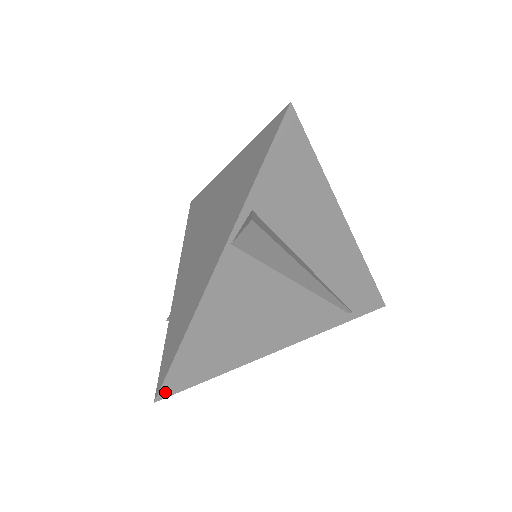
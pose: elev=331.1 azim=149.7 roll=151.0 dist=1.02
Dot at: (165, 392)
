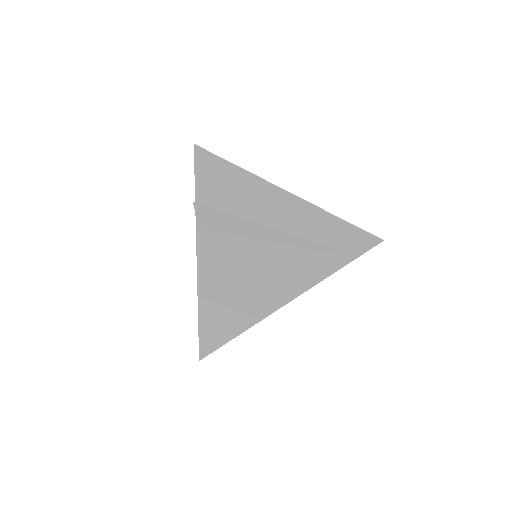
Dot at: (205, 351)
